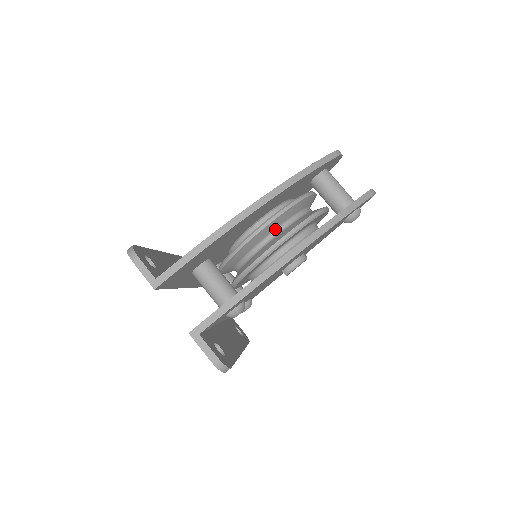
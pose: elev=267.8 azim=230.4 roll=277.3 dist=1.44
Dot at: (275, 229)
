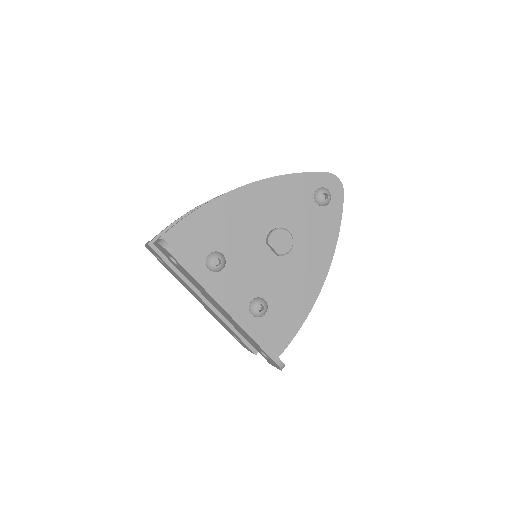
Dot at: occluded
